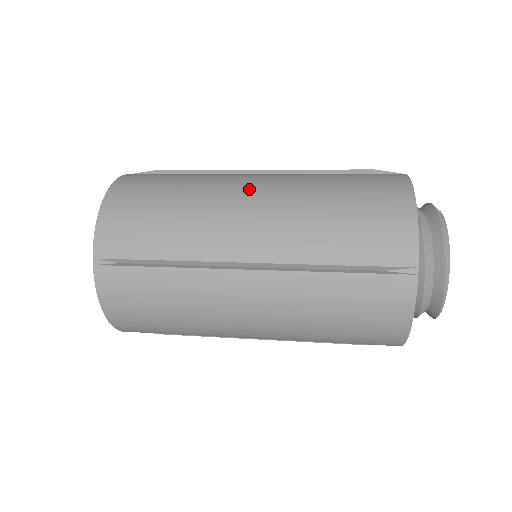
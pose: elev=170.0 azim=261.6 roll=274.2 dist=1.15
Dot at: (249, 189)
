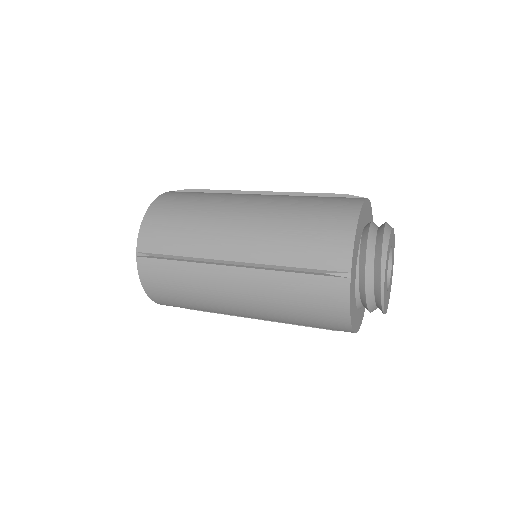
Dot at: (243, 208)
